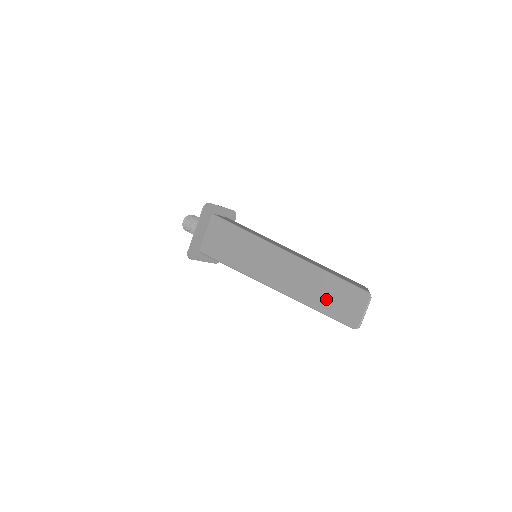
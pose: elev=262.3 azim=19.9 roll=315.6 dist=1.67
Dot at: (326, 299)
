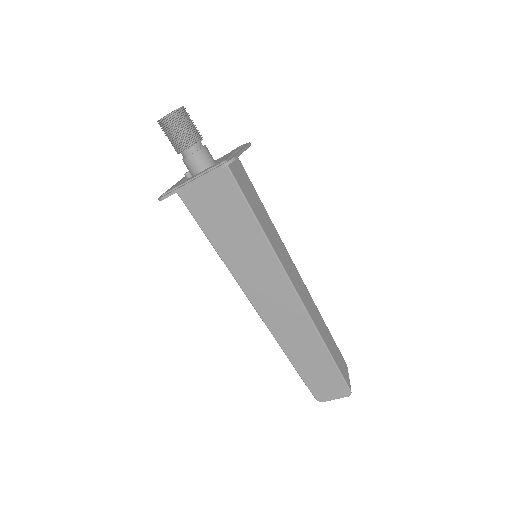
Dot at: (310, 368)
